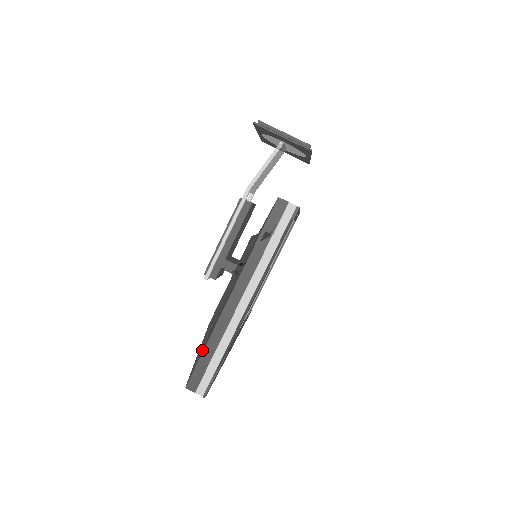
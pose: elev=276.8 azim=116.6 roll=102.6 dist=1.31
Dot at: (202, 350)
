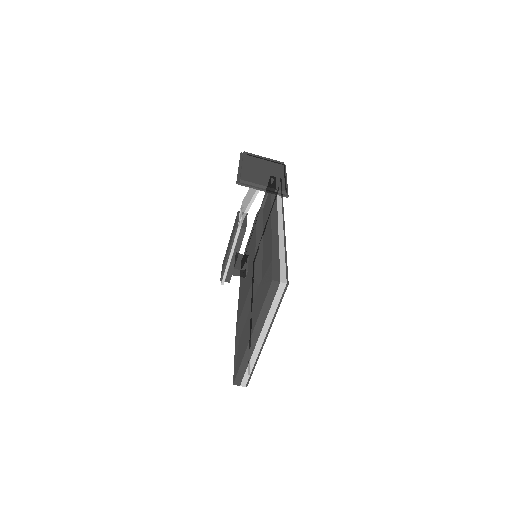
Dot at: (238, 361)
